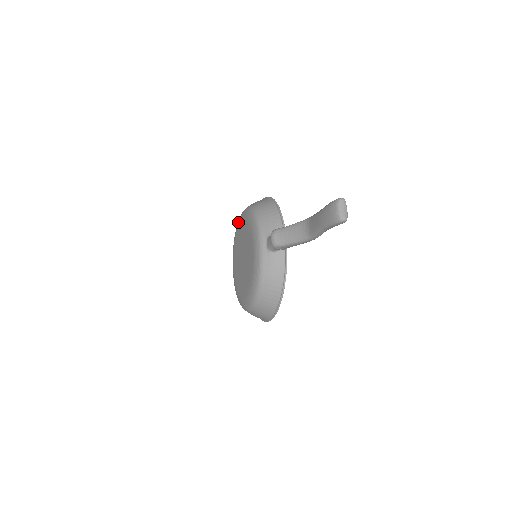
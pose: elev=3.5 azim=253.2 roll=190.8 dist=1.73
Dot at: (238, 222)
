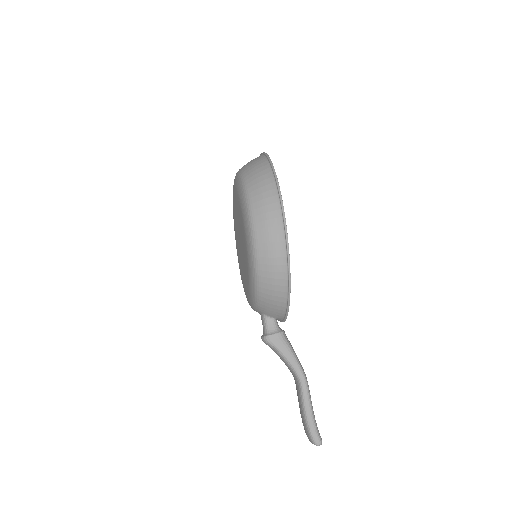
Dot at: (243, 211)
